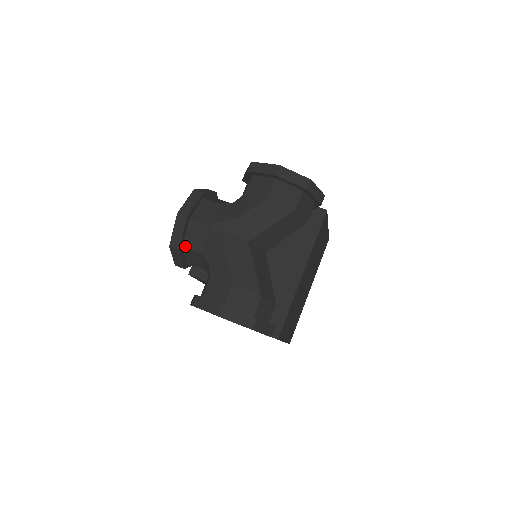
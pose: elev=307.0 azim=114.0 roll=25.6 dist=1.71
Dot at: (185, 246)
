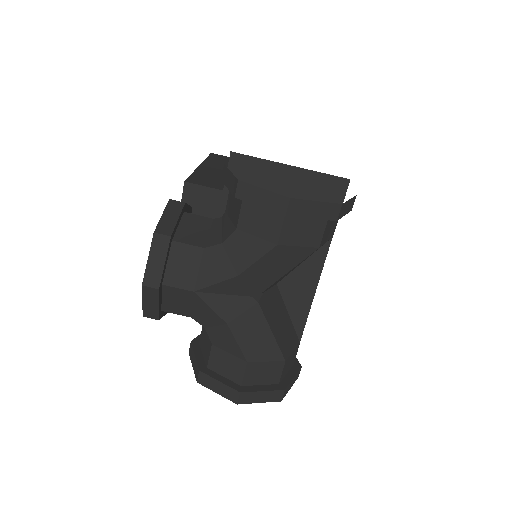
Dot at: (165, 310)
